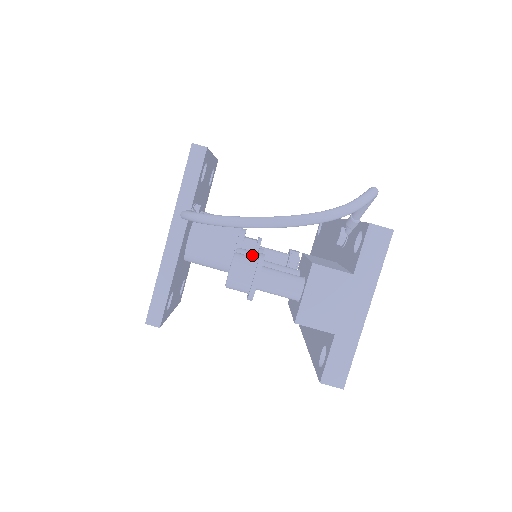
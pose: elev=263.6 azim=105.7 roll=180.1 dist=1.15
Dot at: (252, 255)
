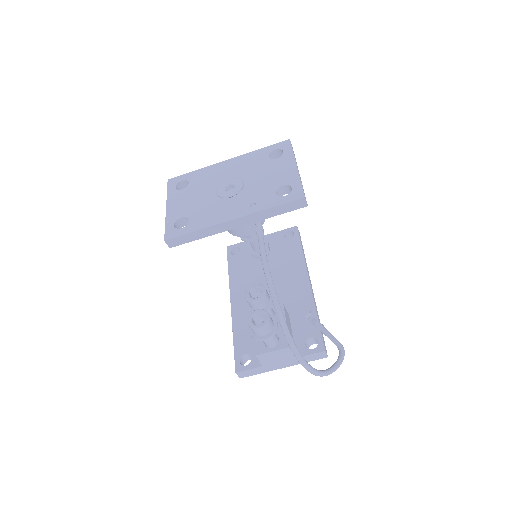
Dot at: (268, 301)
